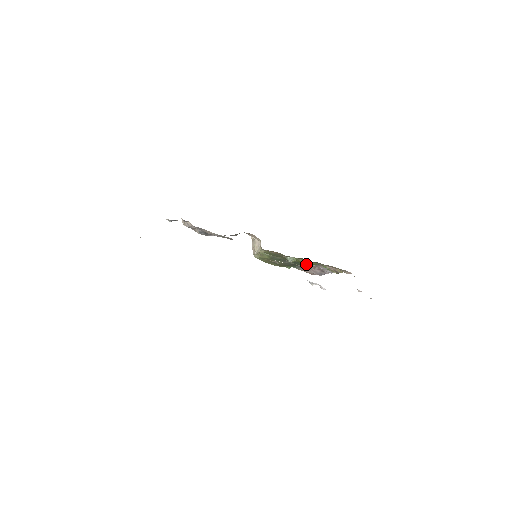
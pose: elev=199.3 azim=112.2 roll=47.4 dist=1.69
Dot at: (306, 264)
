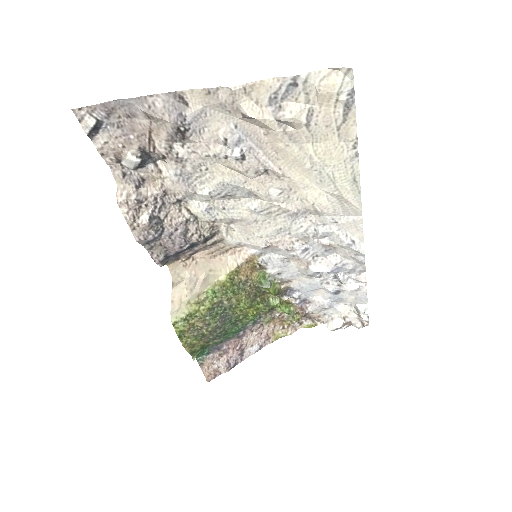
Dot at: (238, 330)
